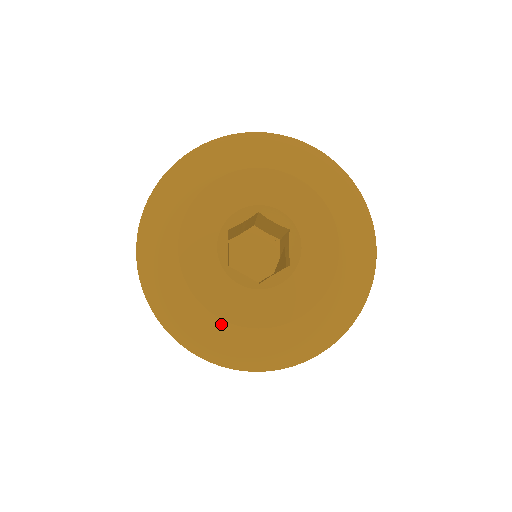
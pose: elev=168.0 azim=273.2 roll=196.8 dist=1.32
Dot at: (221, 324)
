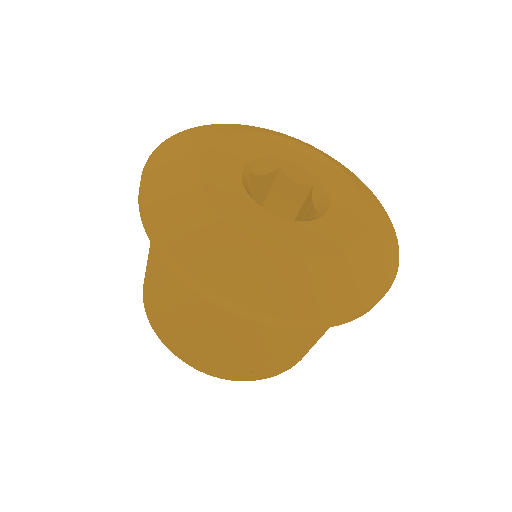
Dot at: (250, 244)
